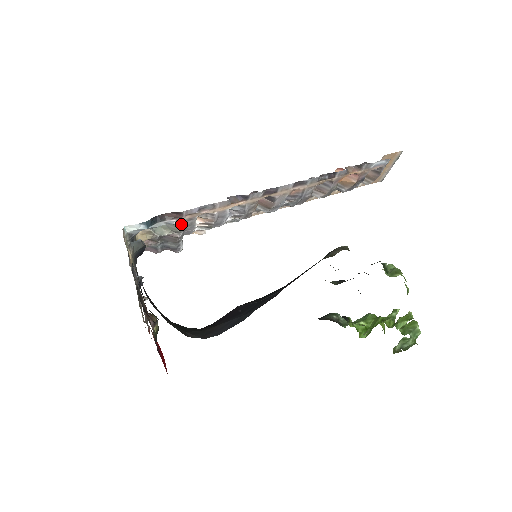
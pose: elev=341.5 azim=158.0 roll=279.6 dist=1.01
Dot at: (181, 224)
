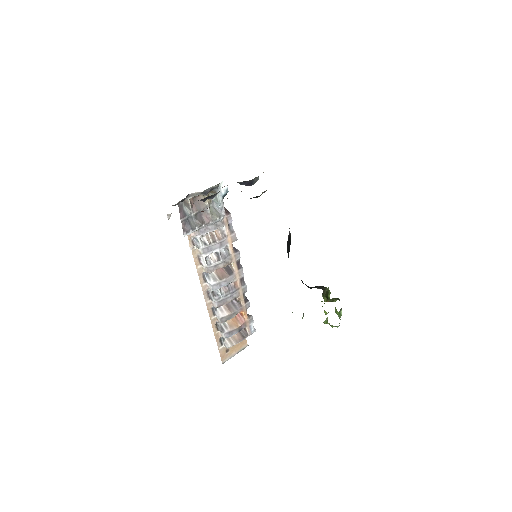
Dot at: (222, 217)
